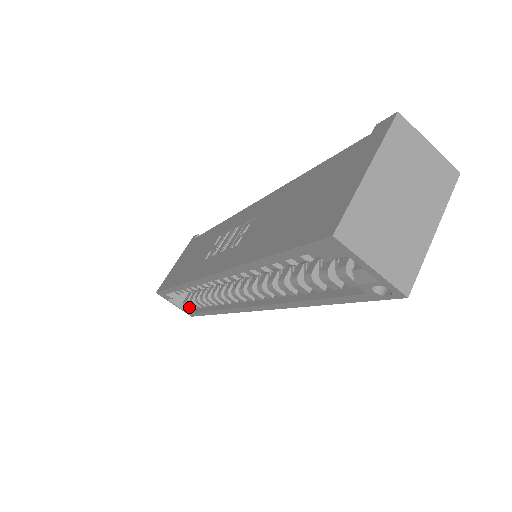
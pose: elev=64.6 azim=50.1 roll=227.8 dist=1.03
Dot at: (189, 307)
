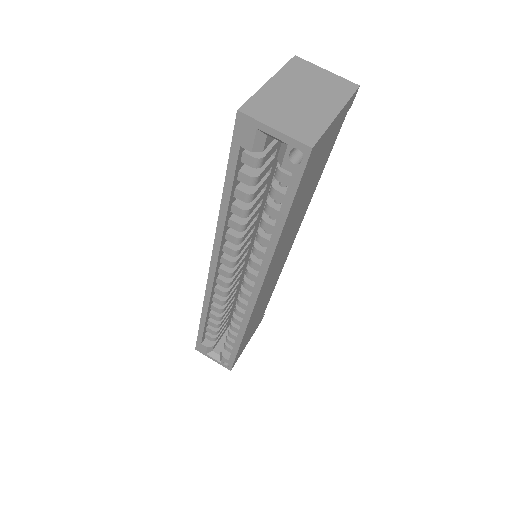
Dot at: (224, 355)
